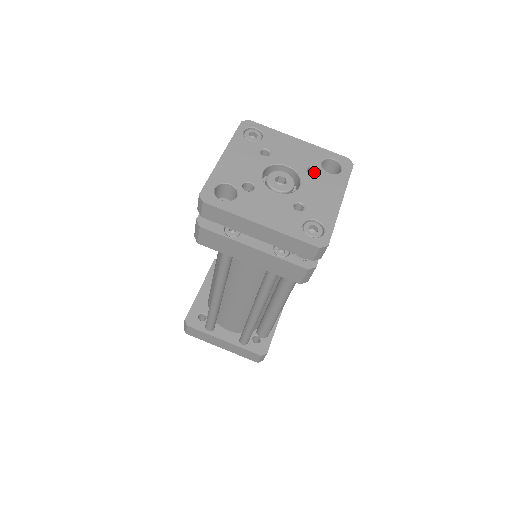
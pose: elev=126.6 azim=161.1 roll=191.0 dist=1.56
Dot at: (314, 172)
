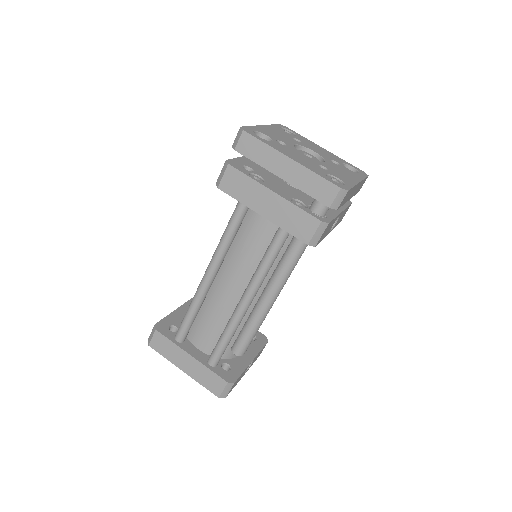
Dot at: occluded
